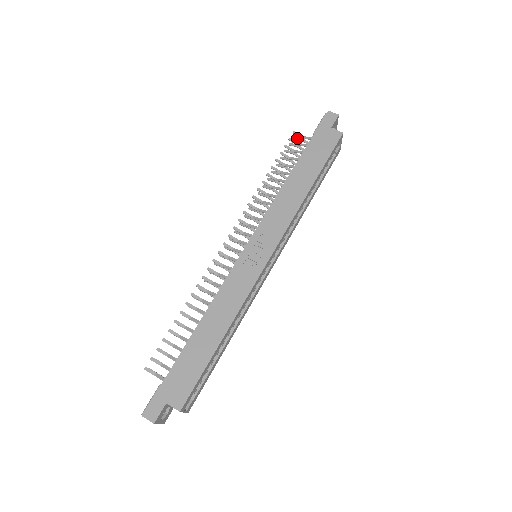
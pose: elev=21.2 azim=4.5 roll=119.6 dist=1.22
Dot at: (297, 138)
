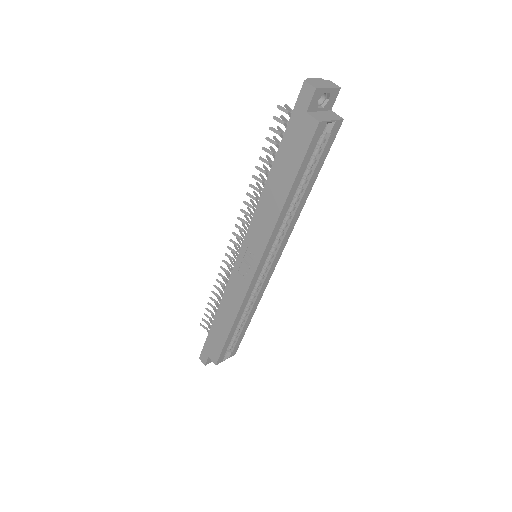
Dot at: (287, 109)
